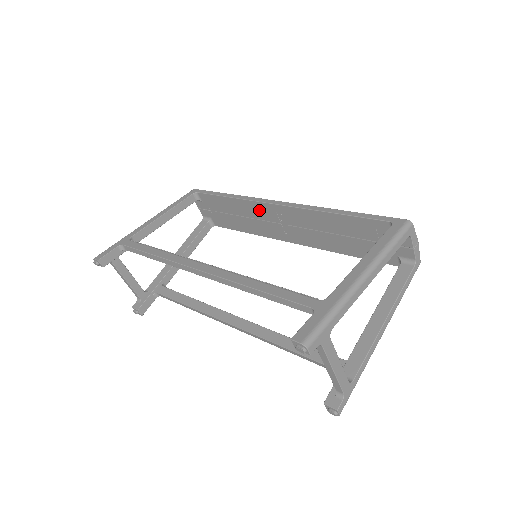
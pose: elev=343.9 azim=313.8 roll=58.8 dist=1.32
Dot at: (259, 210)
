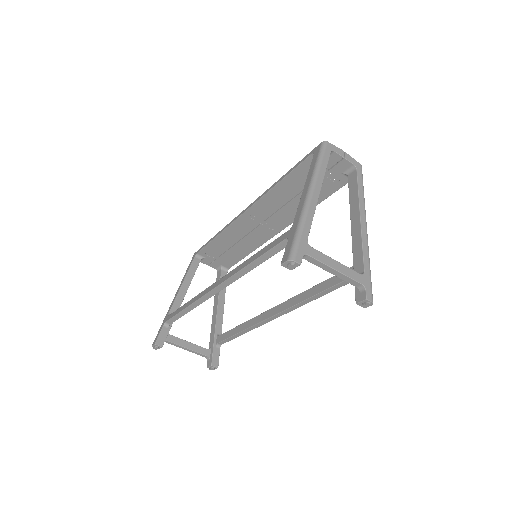
Dot at: (240, 227)
